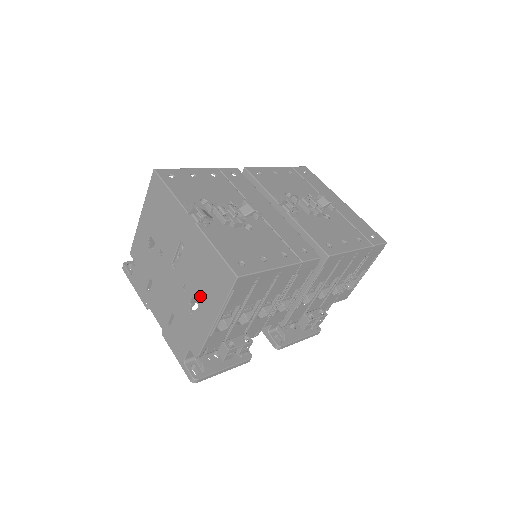
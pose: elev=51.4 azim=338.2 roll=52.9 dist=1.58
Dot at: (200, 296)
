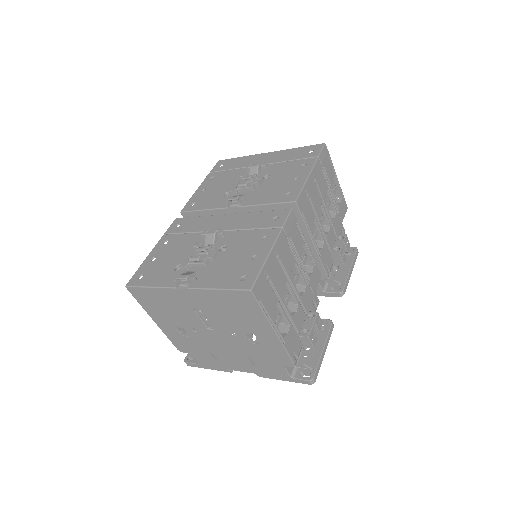
Dot at: (247, 328)
